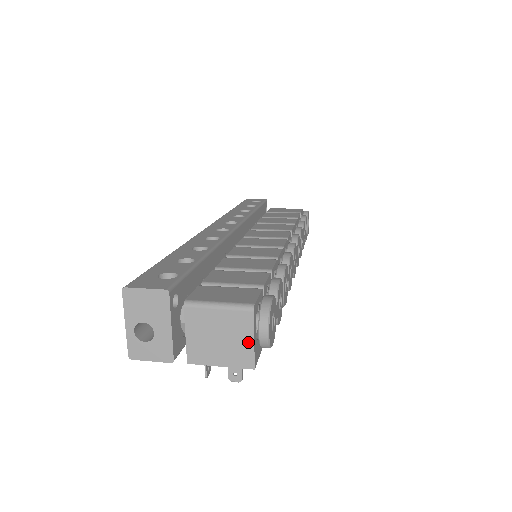
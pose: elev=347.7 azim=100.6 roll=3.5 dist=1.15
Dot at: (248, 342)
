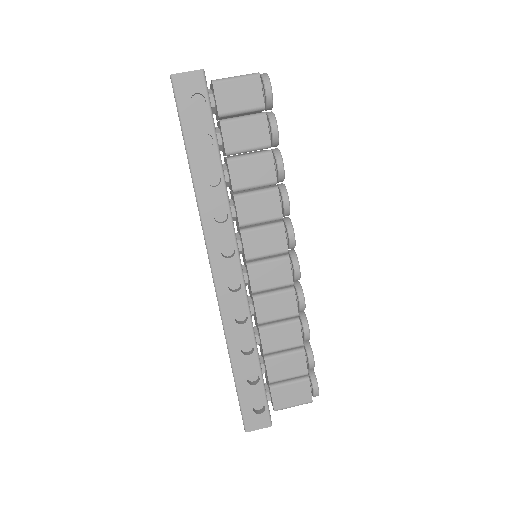
Dot at: occluded
